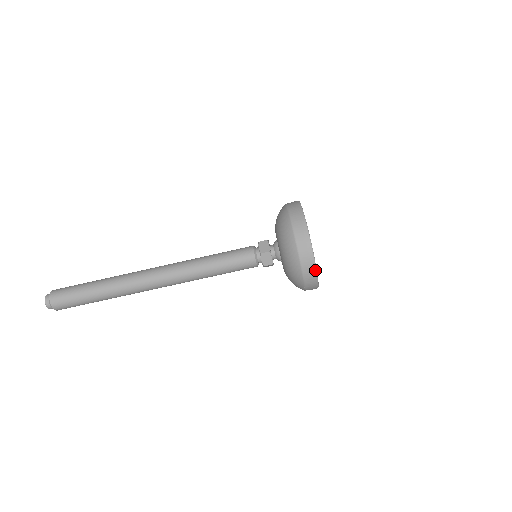
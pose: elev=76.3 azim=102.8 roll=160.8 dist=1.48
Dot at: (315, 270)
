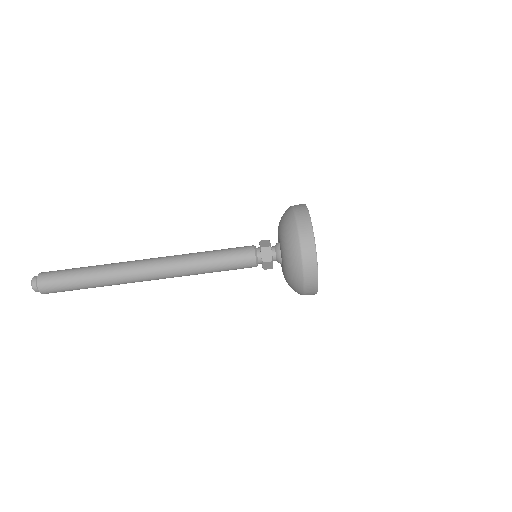
Dot at: (315, 255)
